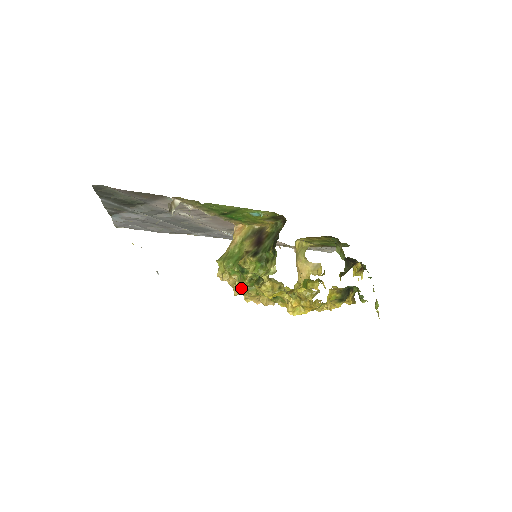
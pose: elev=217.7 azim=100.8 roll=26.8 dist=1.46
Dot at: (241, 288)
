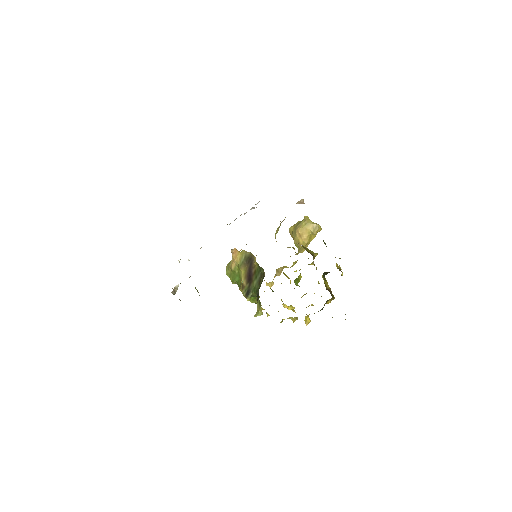
Dot at: occluded
